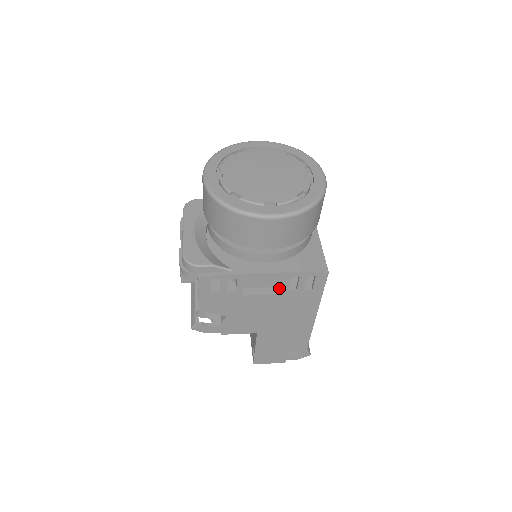
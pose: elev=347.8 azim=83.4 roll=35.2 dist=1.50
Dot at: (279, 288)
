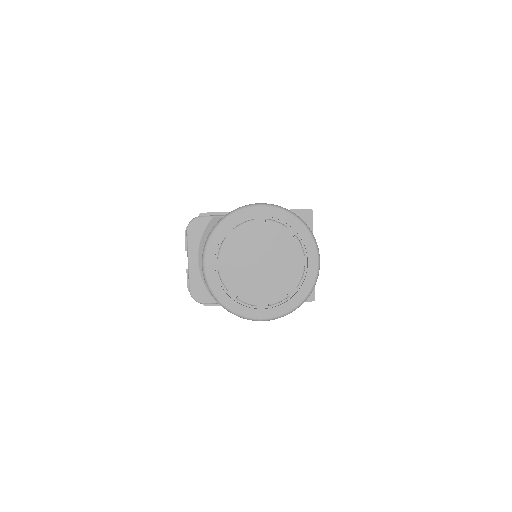
Dot at: occluded
